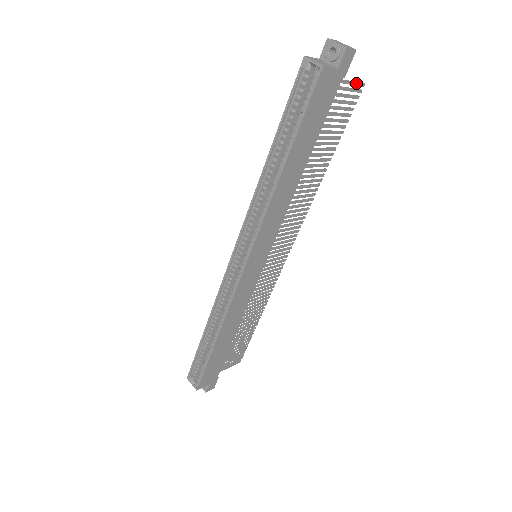
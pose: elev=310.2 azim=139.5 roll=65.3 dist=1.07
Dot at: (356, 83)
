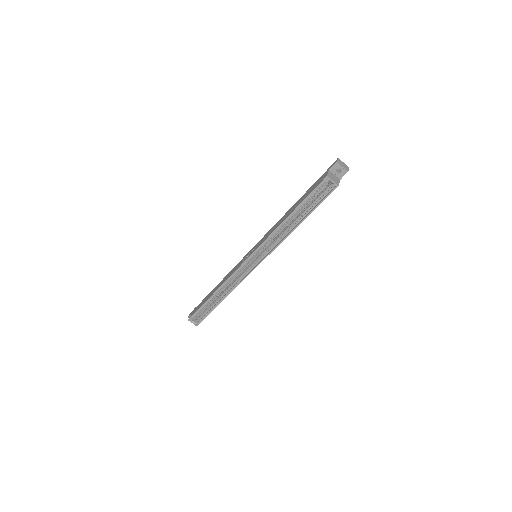
Dot at: occluded
